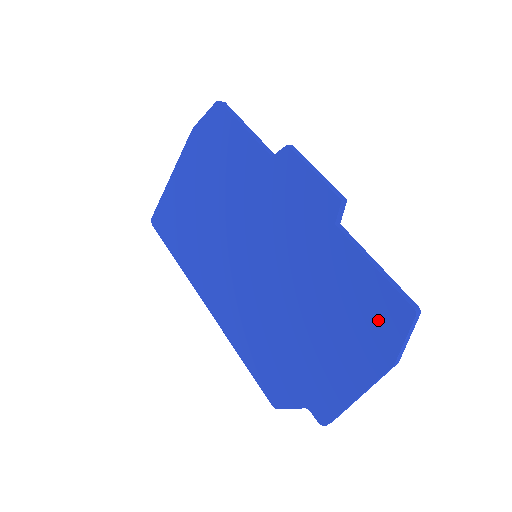
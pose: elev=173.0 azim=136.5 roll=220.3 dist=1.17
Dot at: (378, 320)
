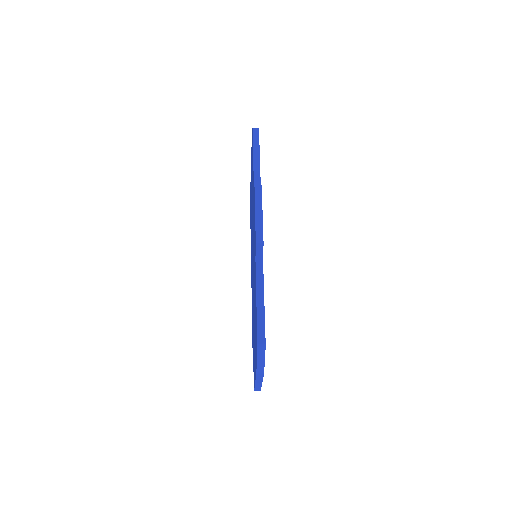
Dot at: occluded
